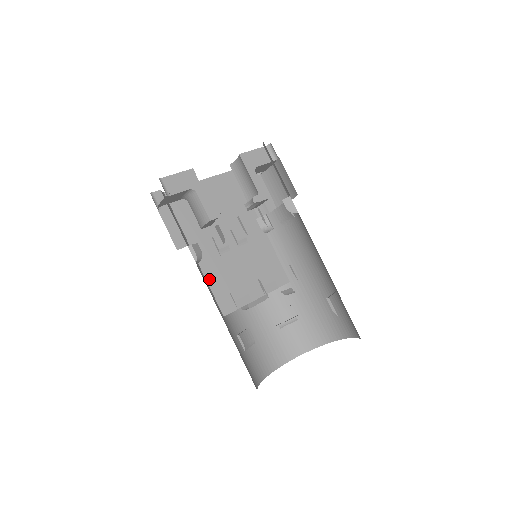
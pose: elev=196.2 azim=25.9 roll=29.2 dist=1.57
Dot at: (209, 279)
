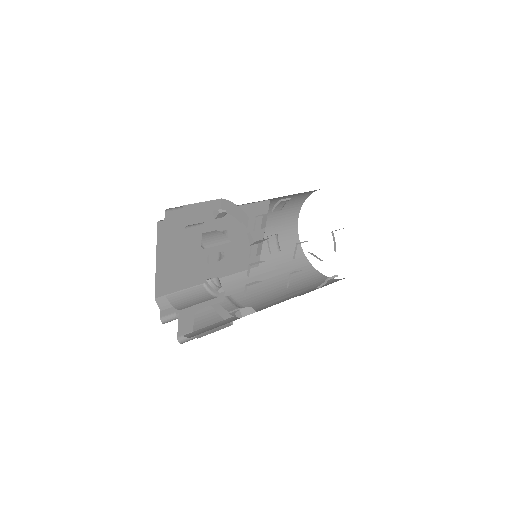
Dot at: (232, 272)
